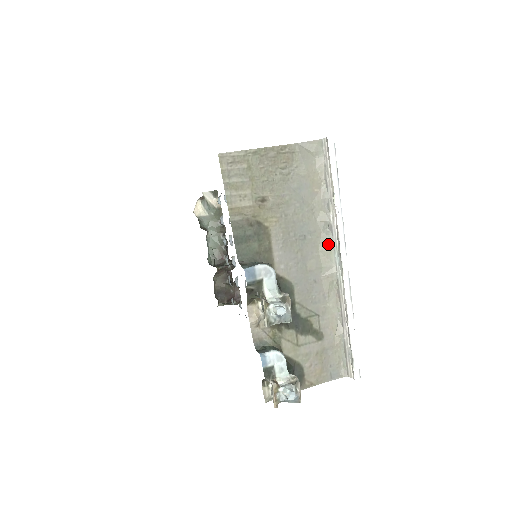
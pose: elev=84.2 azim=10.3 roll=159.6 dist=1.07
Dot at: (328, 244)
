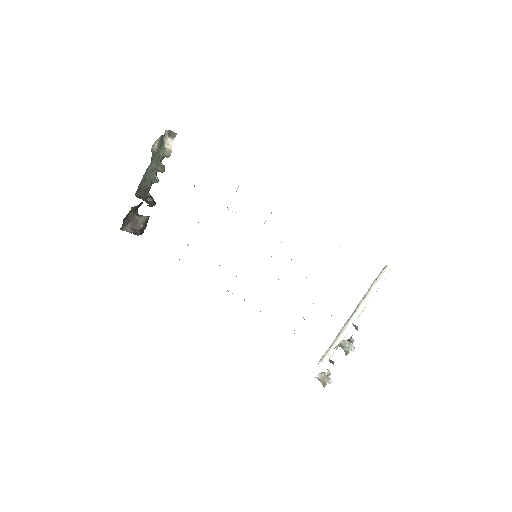
Dot at: (357, 308)
